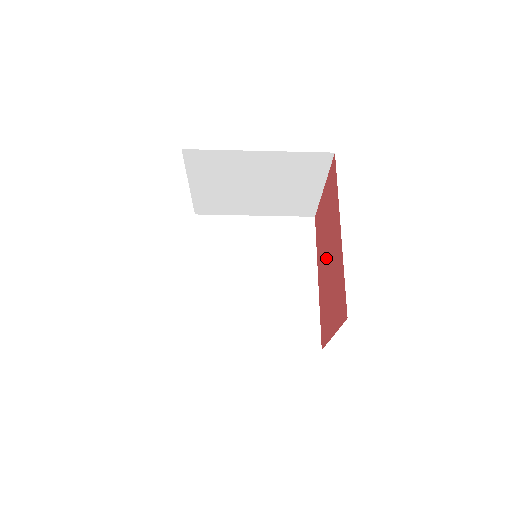
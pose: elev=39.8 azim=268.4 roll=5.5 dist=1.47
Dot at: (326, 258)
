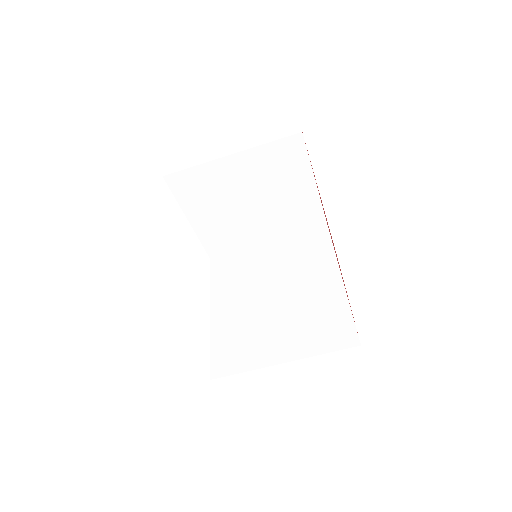
Dot at: occluded
